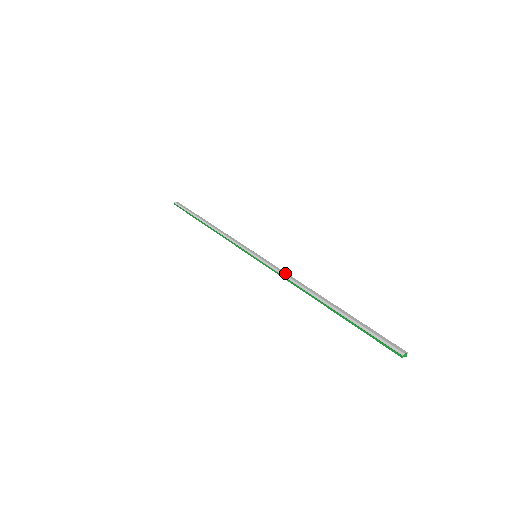
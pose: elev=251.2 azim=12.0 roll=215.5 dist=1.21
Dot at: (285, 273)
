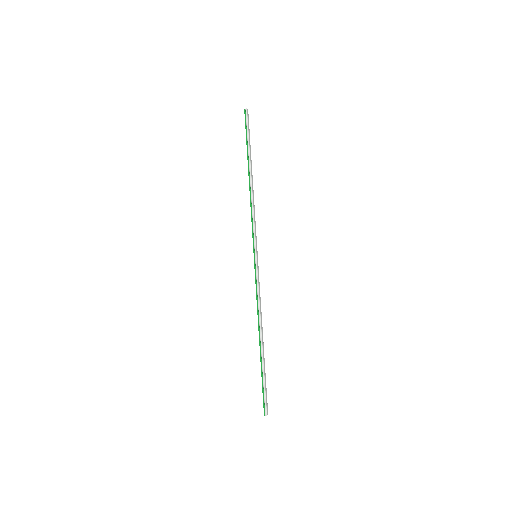
Dot at: occluded
